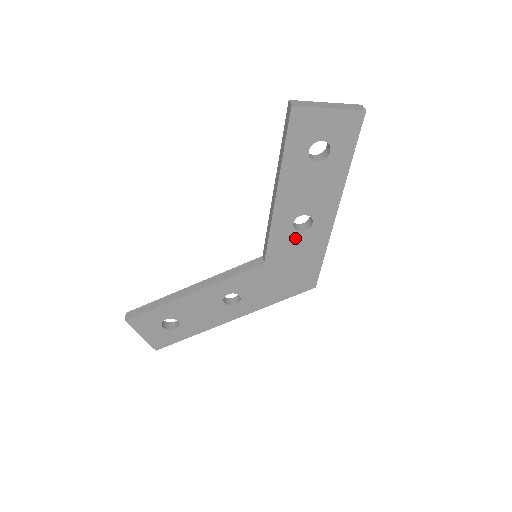
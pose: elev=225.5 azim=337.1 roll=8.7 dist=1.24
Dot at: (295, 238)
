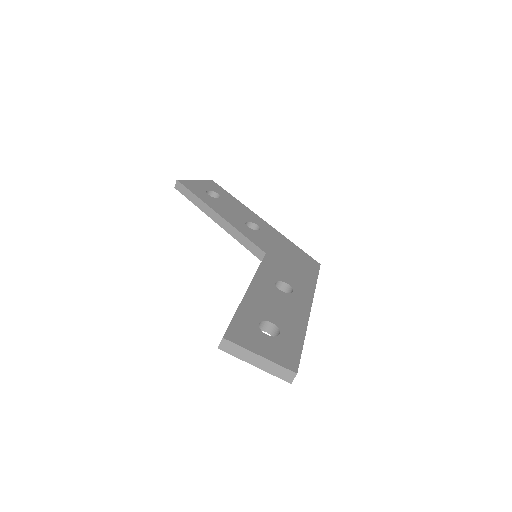
Dot at: occluded
